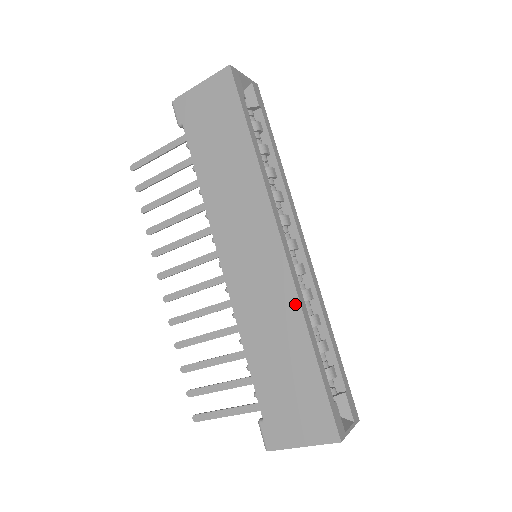
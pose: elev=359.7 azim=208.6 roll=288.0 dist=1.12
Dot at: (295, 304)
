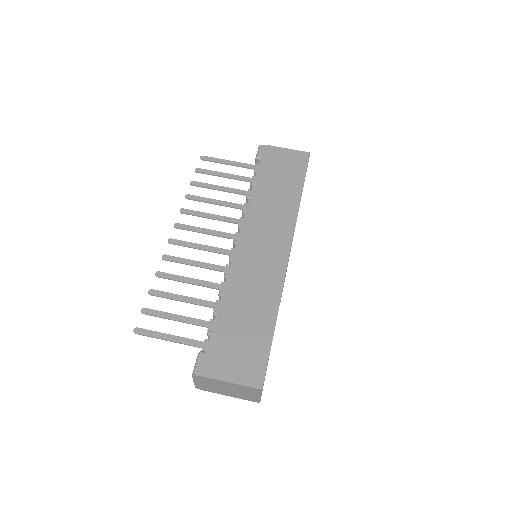
Dot at: (278, 289)
